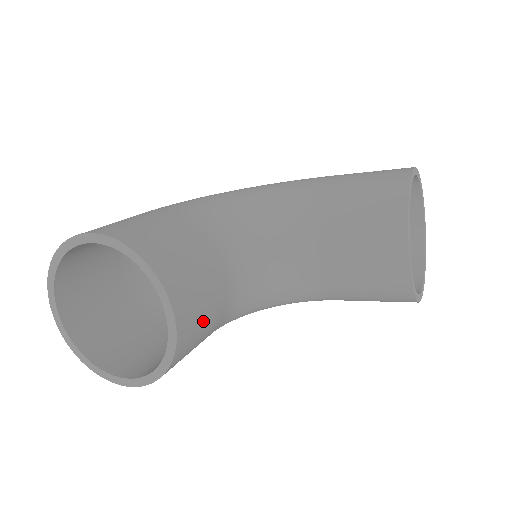
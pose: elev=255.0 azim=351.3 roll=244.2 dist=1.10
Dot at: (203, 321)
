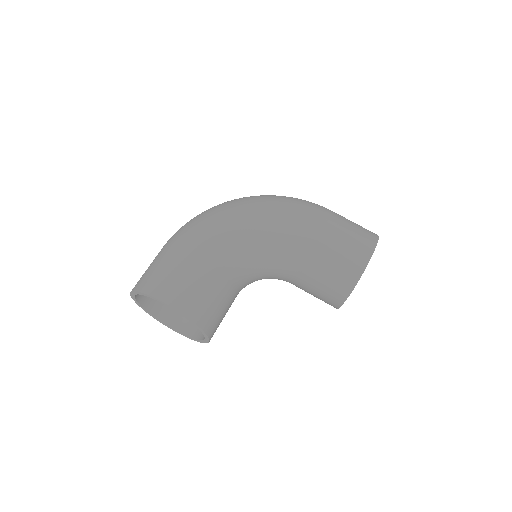
Dot at: occluded
